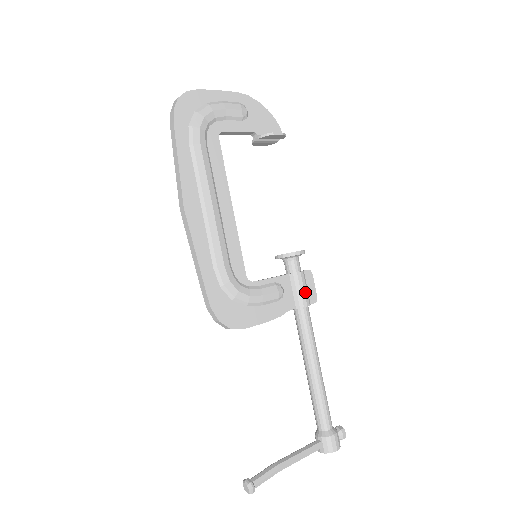
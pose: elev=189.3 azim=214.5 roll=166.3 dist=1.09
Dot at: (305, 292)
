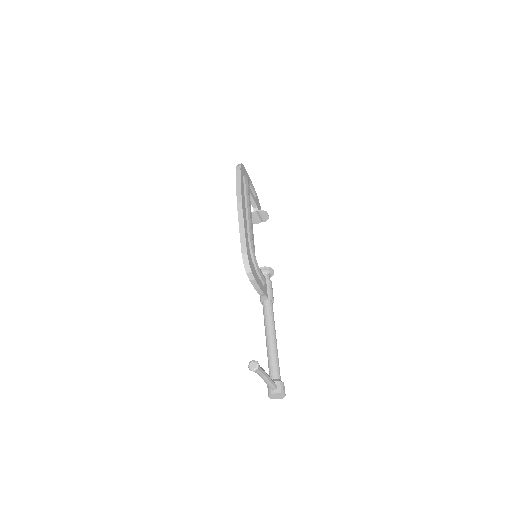
Dot at: occluded
